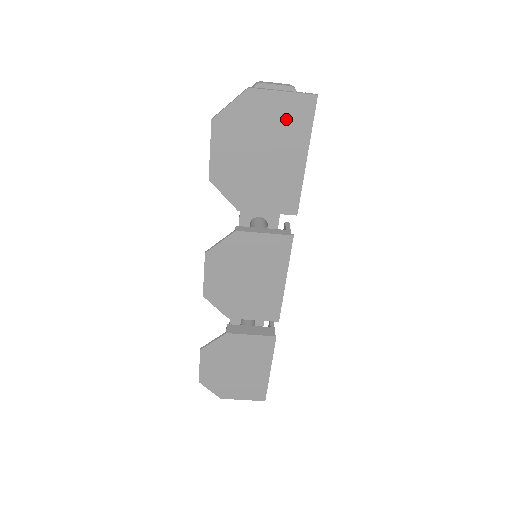
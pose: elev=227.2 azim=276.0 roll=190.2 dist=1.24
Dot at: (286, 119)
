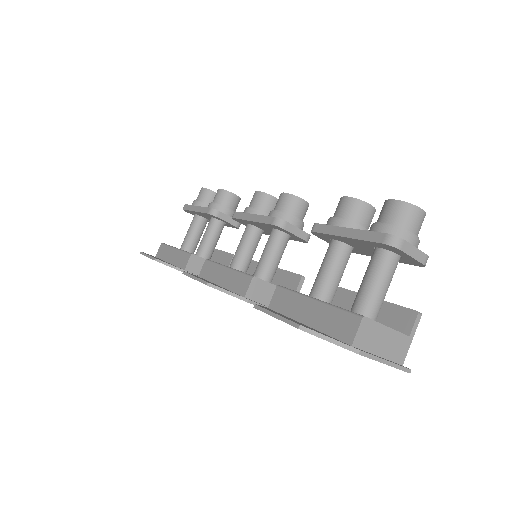
Dot at: occluded
